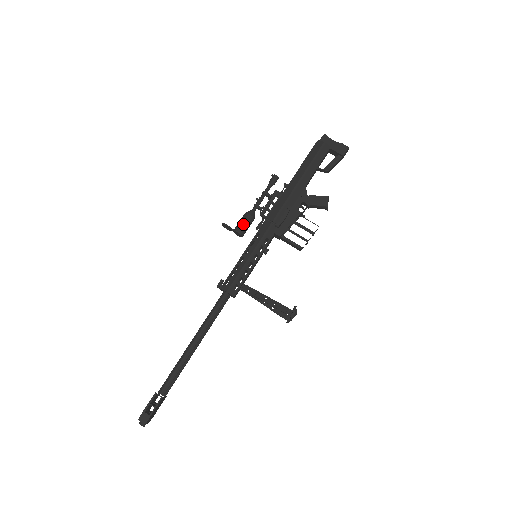
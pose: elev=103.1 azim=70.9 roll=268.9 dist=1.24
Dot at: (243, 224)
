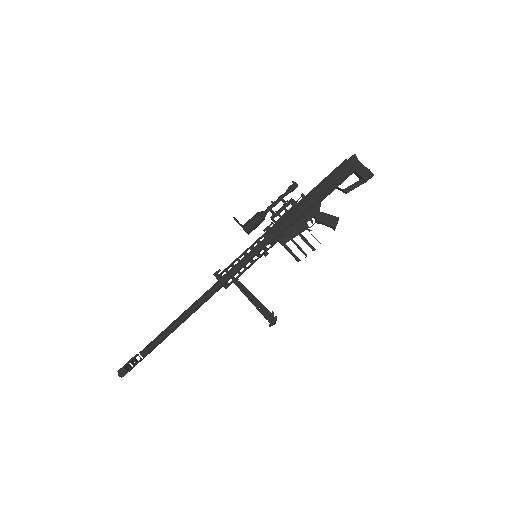
Dot at: (252, 223)
